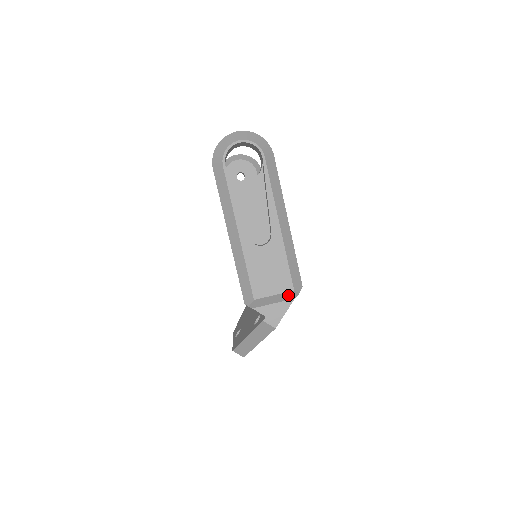
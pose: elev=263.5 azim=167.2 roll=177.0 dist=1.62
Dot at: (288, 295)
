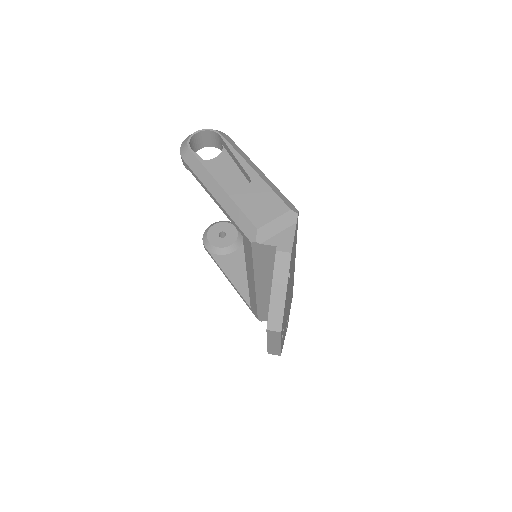
Dot at: (288, 218)
